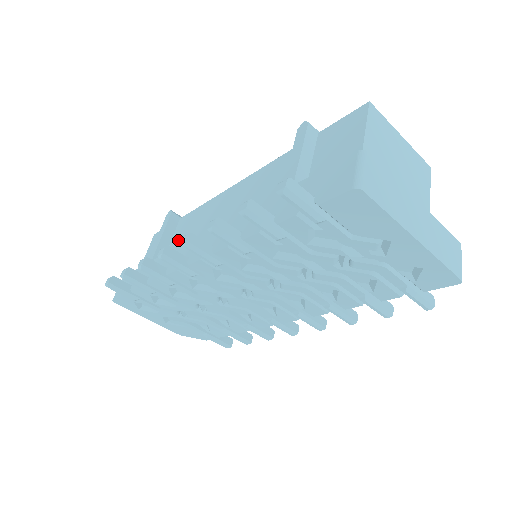
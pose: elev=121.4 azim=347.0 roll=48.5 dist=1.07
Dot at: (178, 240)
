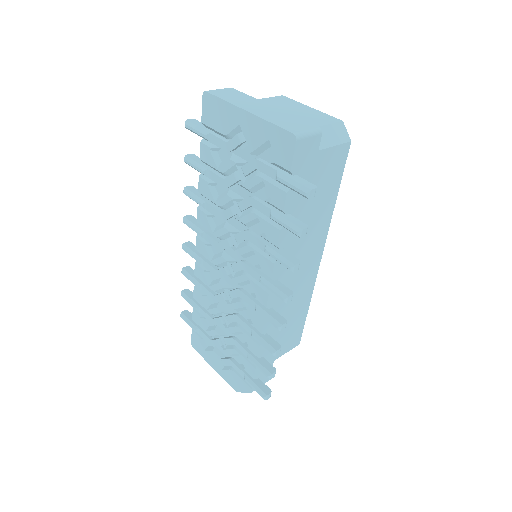
Dot at: occluded
